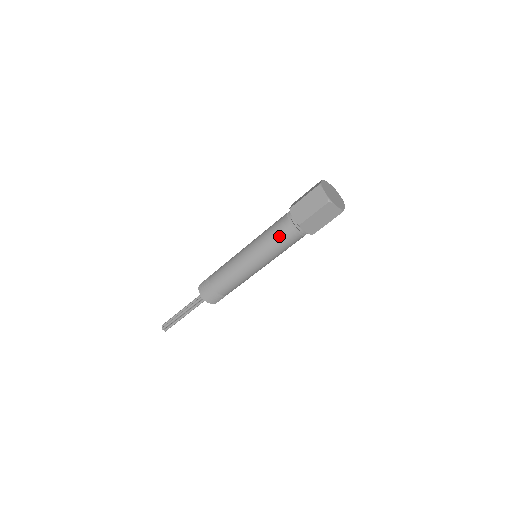
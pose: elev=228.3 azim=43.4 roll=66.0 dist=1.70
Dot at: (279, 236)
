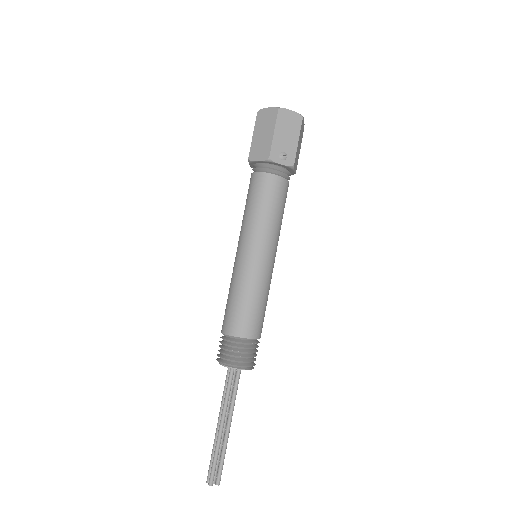
Dot at: (247, 196)
